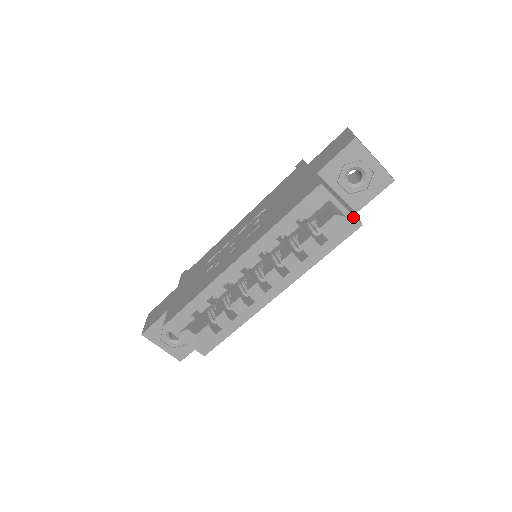
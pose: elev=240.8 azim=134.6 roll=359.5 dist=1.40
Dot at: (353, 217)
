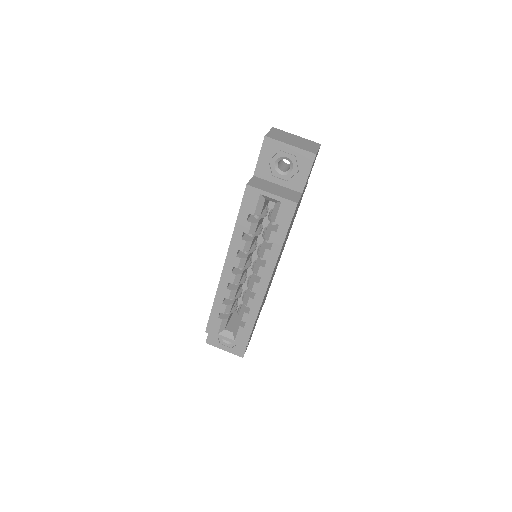
Dot at: (286, 200)
